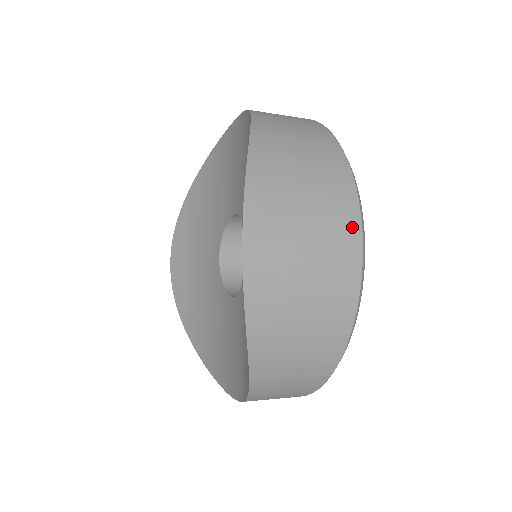
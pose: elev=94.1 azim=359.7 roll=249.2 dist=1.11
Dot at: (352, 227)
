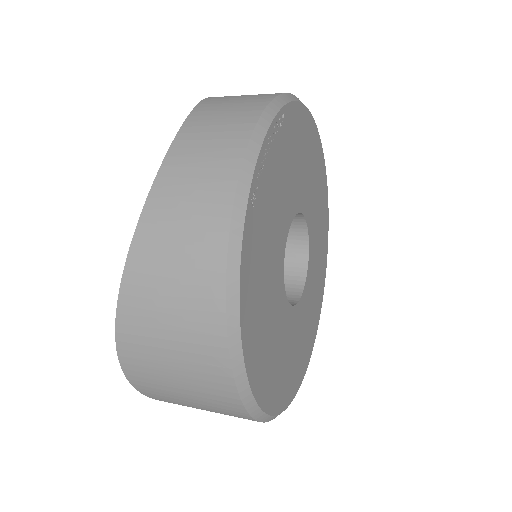
Dot at: (232, 402)
